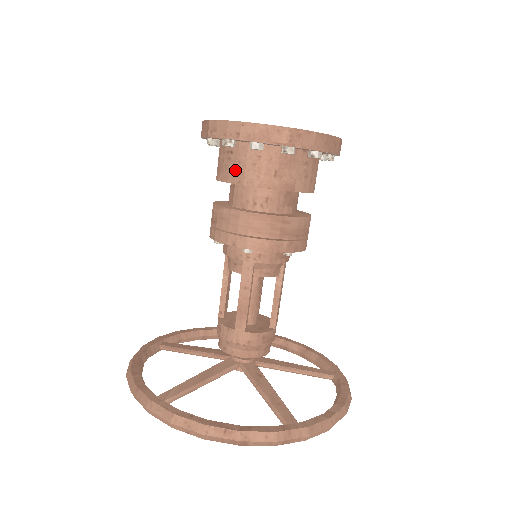
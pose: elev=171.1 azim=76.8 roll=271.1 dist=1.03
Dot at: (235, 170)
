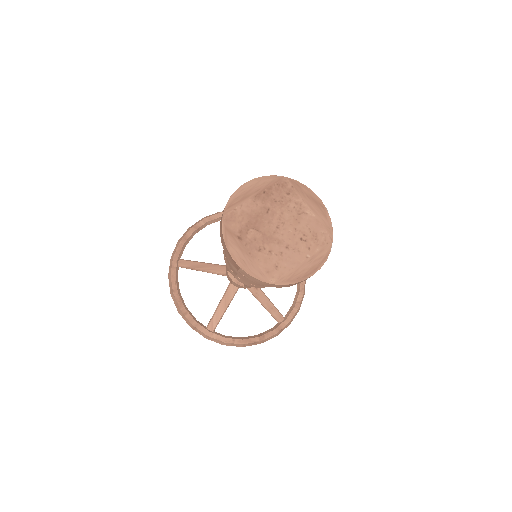
Dot at: occluded
